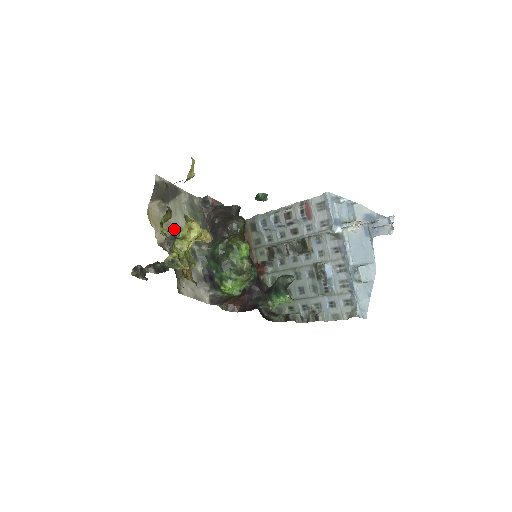
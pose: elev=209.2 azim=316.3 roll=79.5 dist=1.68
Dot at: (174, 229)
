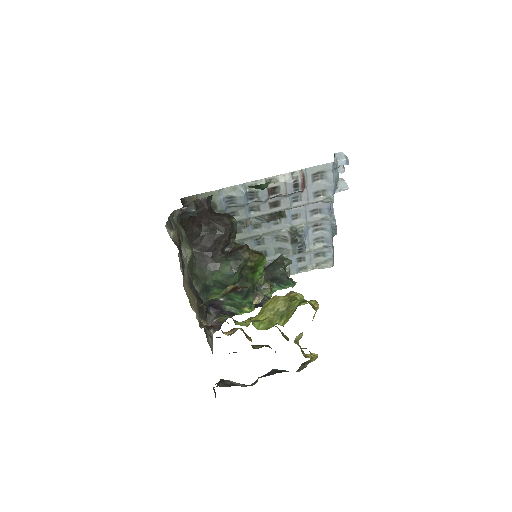
Dot at: occluded
